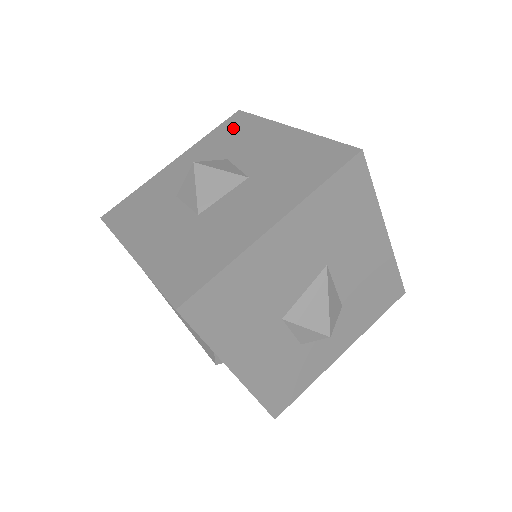
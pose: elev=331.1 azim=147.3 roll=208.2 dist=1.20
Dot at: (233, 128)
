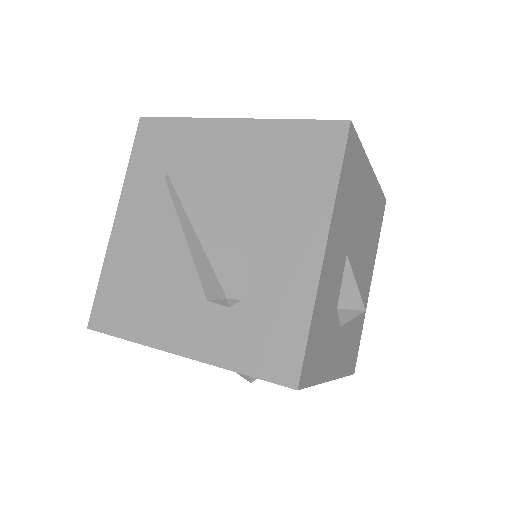
Dot at: occluded
